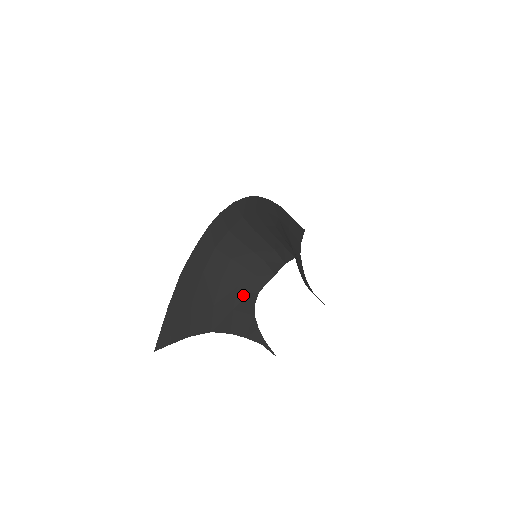
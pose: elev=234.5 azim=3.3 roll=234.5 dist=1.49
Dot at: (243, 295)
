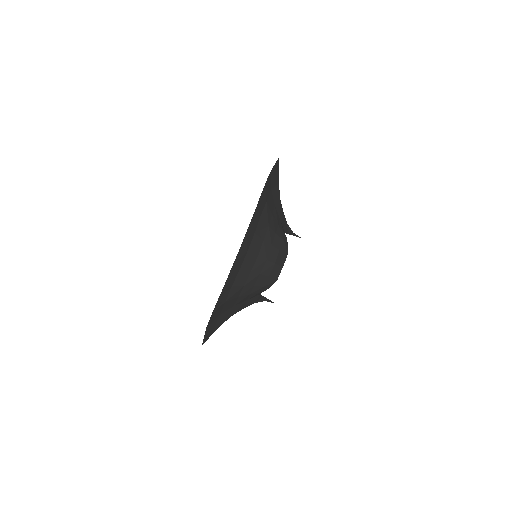
Dot at: (254, 295)
